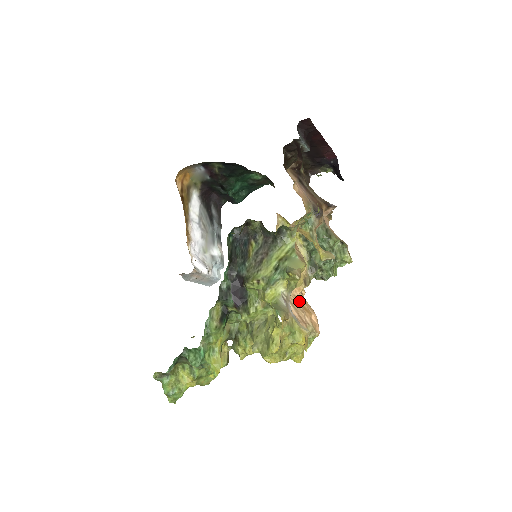
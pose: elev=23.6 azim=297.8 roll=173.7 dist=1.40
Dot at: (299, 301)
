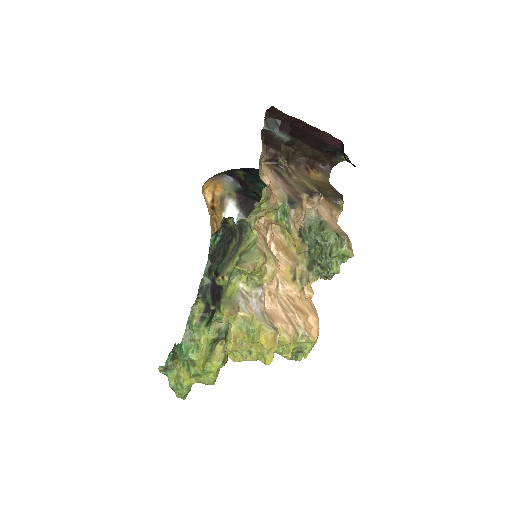
Dot at: (294, 301)
